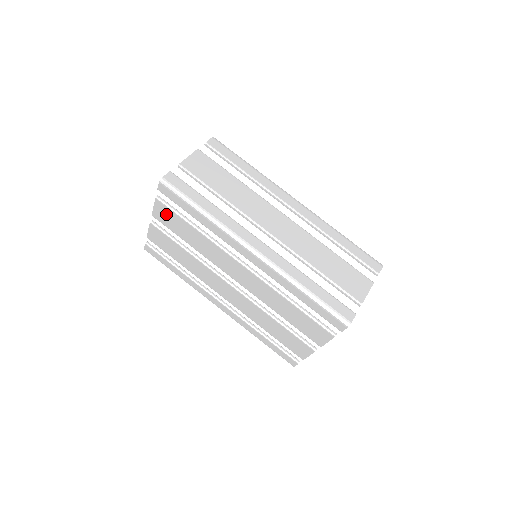
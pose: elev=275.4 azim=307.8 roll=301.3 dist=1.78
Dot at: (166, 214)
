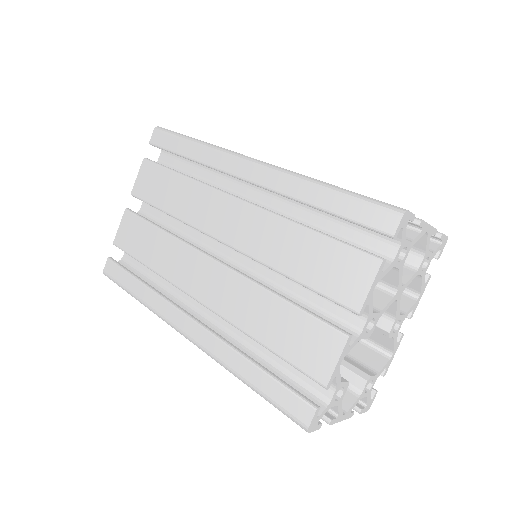
Dot at: (150, 177)
